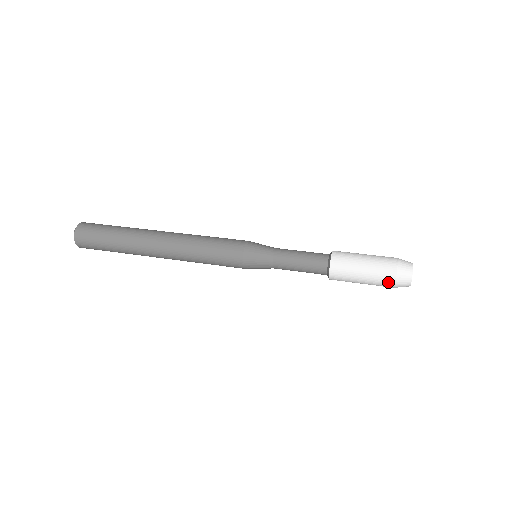
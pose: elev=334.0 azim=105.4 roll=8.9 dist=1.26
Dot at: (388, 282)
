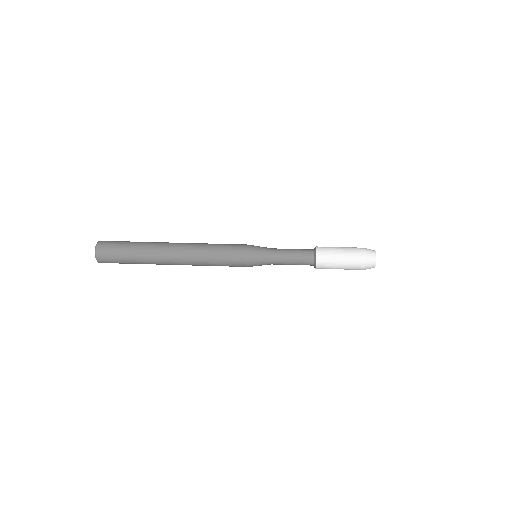
Dot at: (359, 269)
